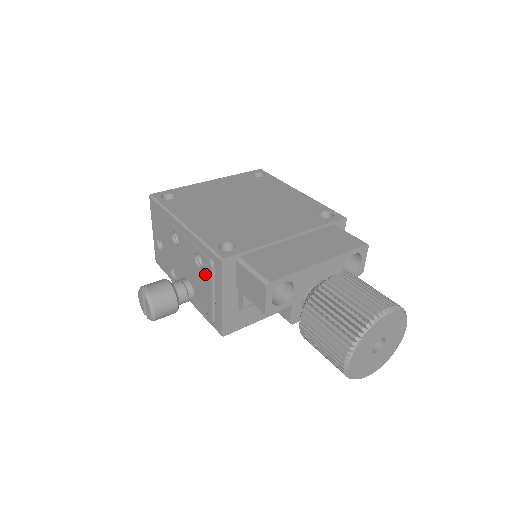
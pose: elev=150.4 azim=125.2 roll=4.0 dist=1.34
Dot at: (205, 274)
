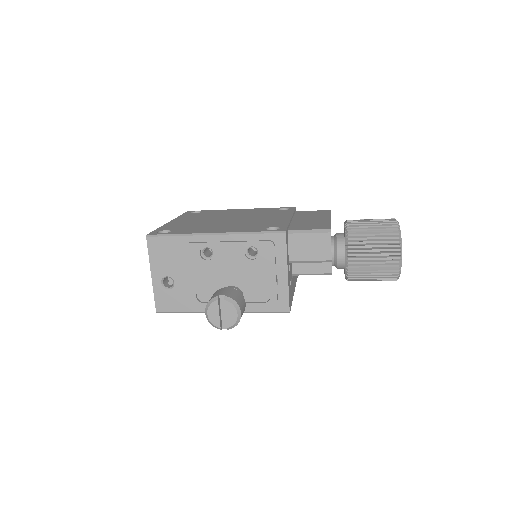
Dot at: (264, 259)
